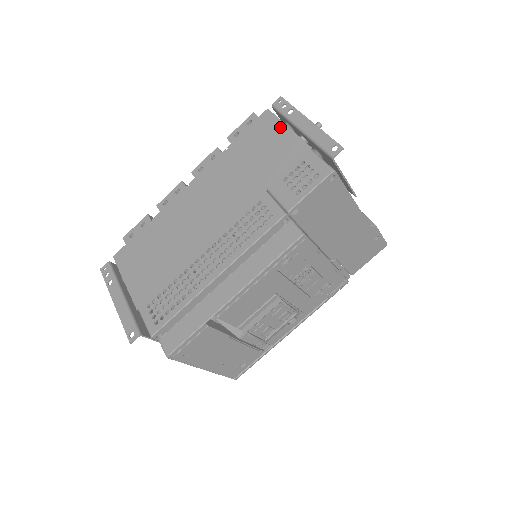
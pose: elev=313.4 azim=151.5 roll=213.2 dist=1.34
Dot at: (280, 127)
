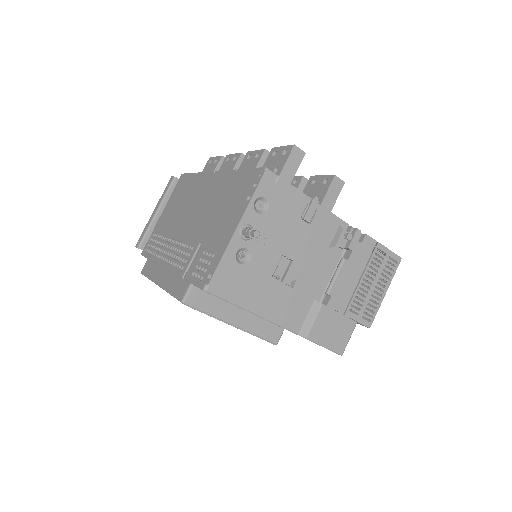
Dot at: occluded
